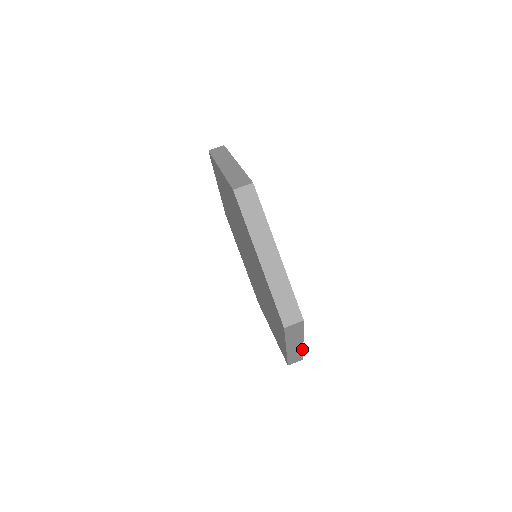
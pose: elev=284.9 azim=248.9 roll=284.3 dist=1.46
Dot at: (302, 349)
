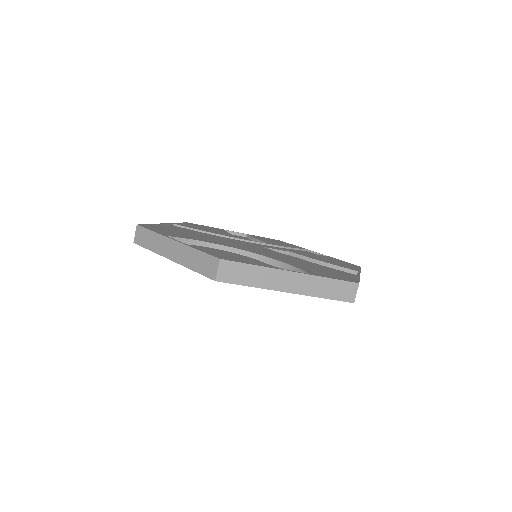
Dot at: occluded
